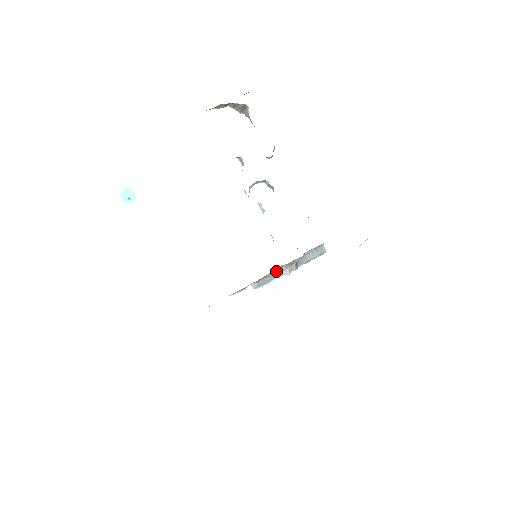
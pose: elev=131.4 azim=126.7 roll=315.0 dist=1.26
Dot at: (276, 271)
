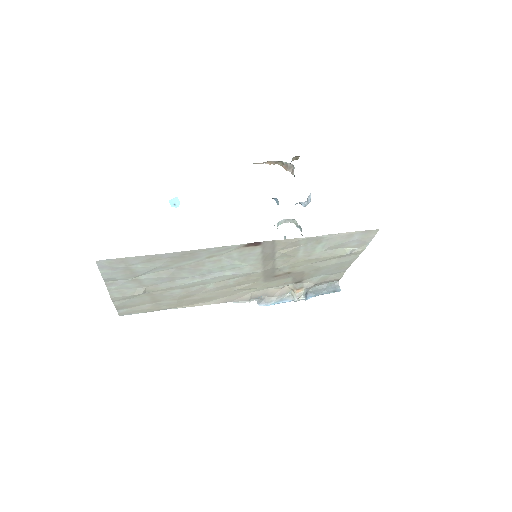
Dot at: (283, 294)
